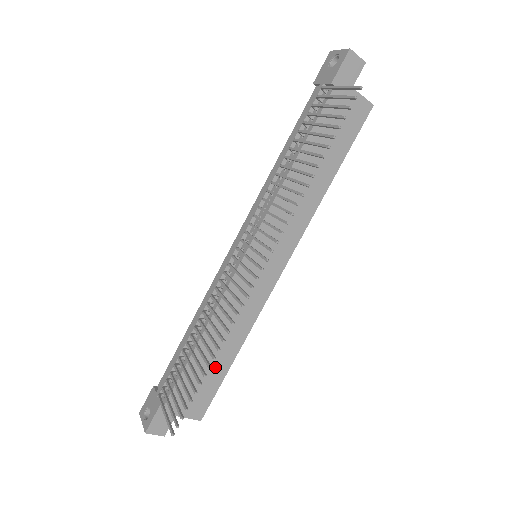
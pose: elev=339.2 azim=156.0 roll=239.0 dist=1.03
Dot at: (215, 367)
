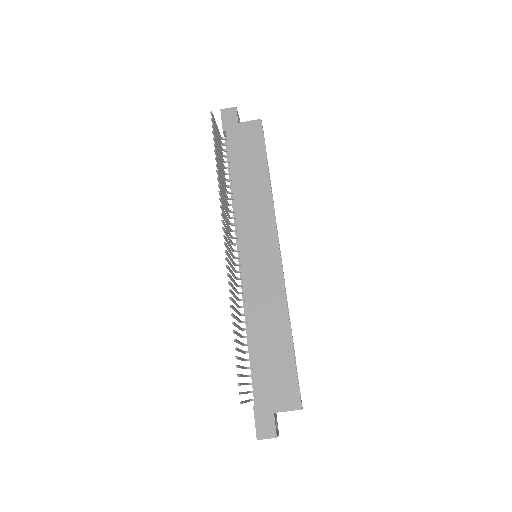
Dot at: (279, 353)
